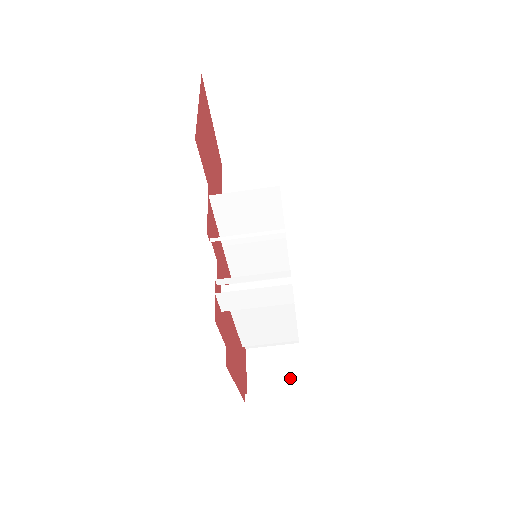
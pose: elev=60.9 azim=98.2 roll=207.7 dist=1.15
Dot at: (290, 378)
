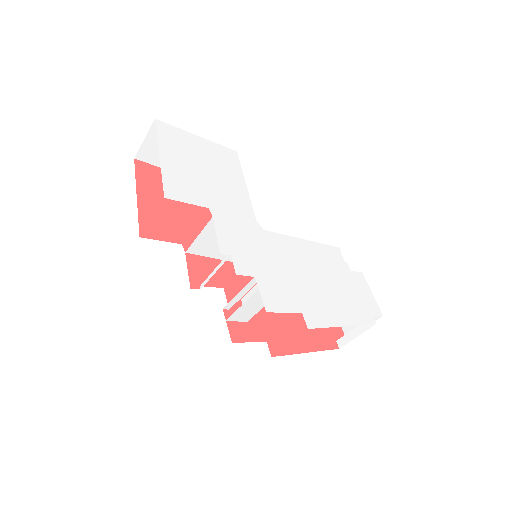
Dot at: occluded
